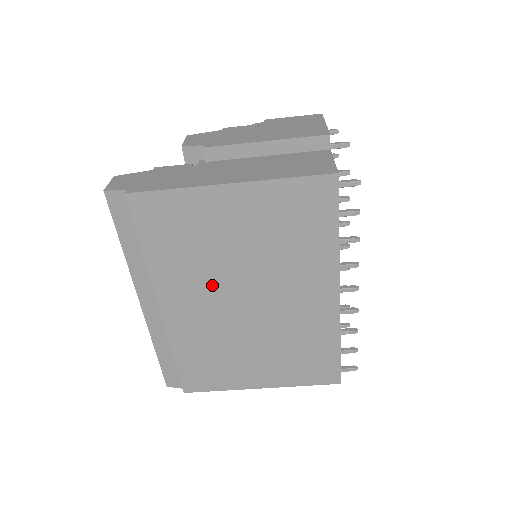
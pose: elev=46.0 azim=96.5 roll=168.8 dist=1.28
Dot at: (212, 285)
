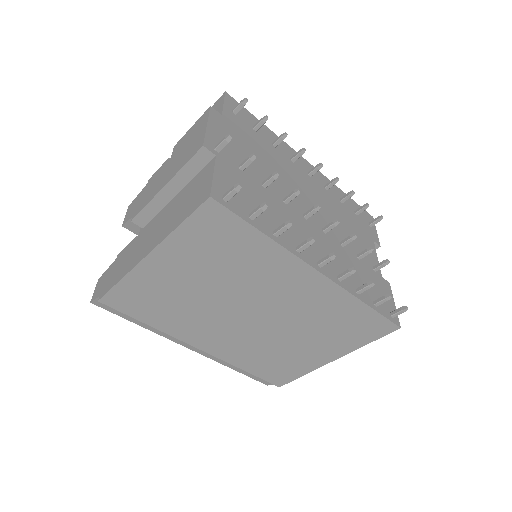
Dot at: (215, 319)
